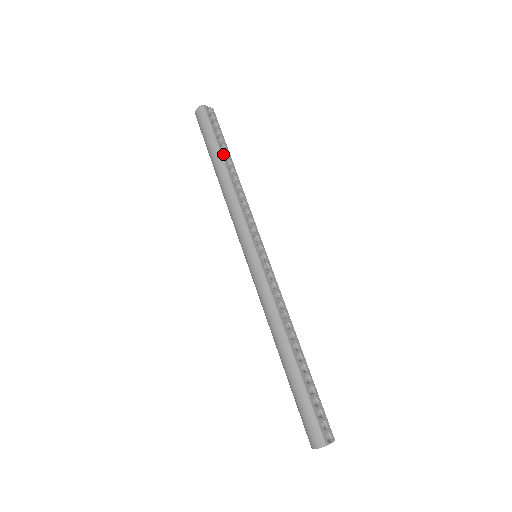
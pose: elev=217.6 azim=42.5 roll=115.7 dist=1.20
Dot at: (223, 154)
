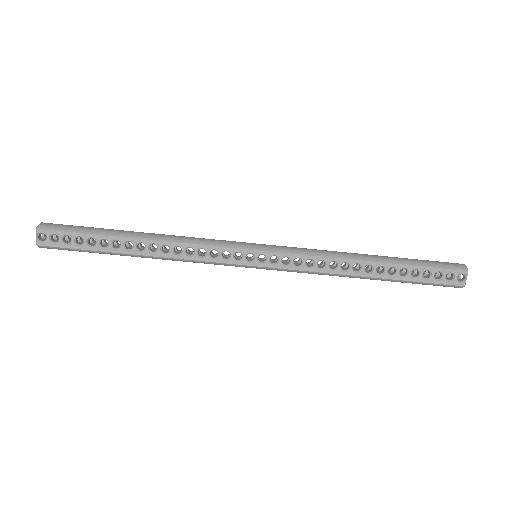
Dot at: (116, 250)
